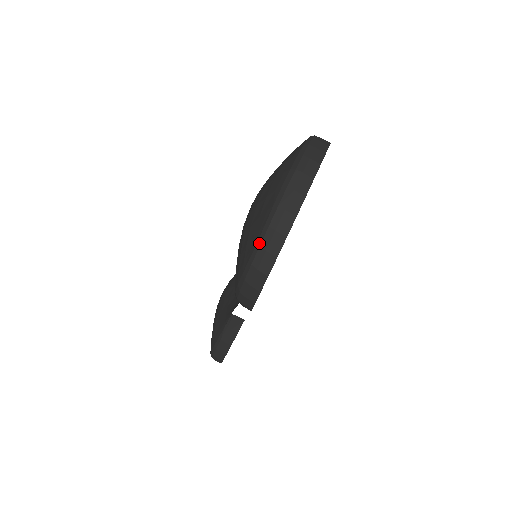
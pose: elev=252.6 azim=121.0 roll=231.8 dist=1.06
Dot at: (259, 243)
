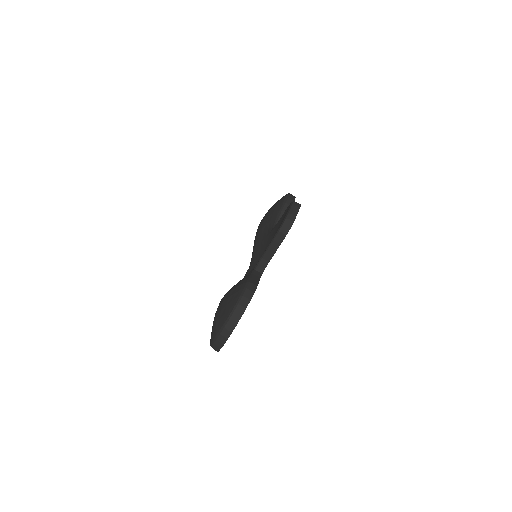
Dot at: occluded
